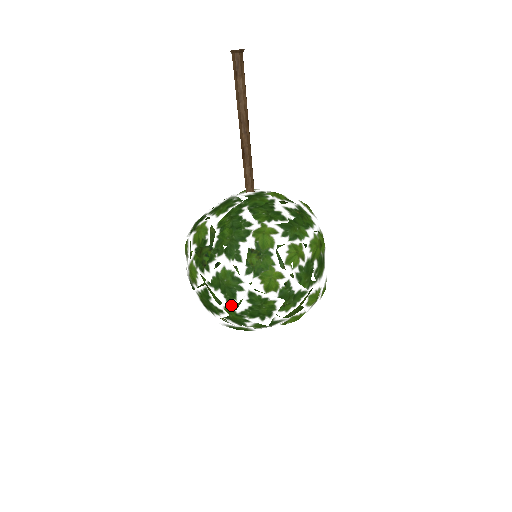
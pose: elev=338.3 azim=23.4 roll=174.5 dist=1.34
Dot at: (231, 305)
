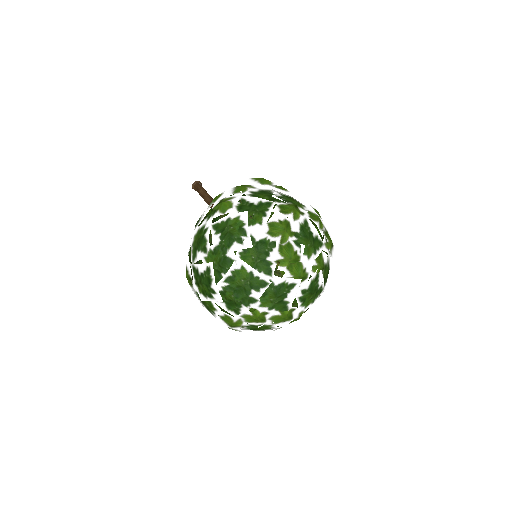
Dot at: (207, 251)
